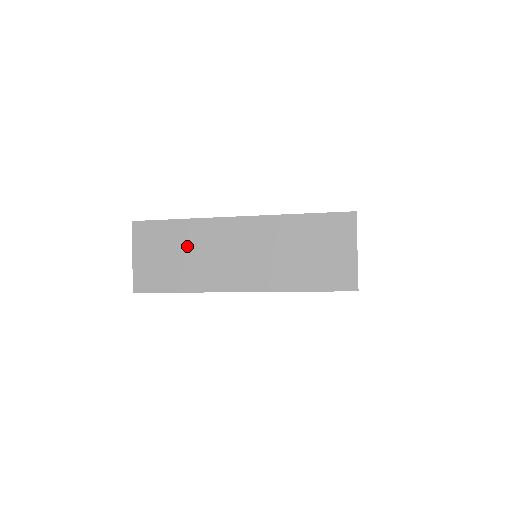
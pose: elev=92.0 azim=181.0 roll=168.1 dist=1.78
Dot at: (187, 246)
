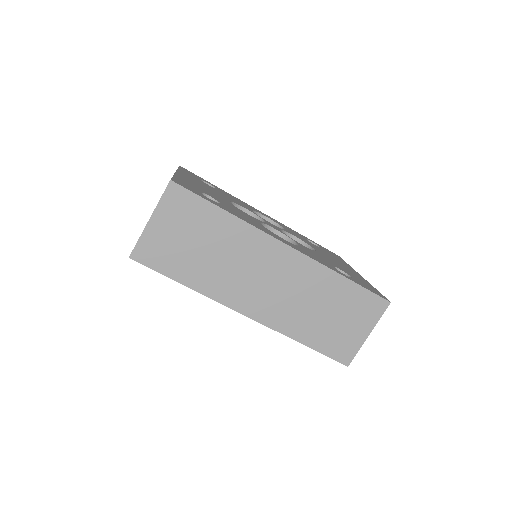
Dot at: (219, 244)
